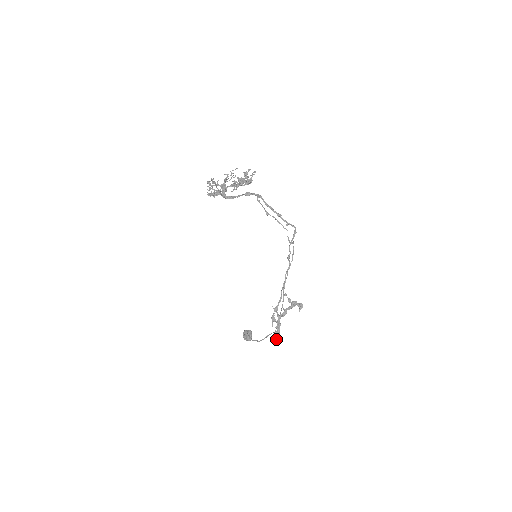
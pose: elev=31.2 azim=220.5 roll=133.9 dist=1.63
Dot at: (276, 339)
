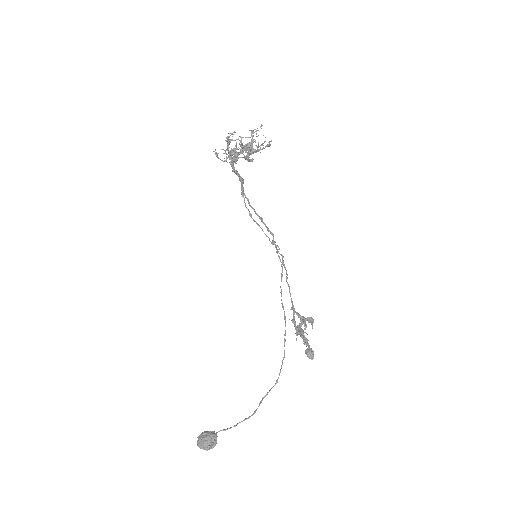
Dot at: (313, 357)
